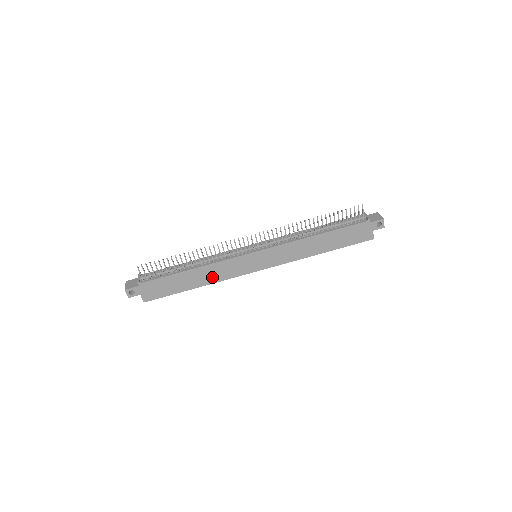
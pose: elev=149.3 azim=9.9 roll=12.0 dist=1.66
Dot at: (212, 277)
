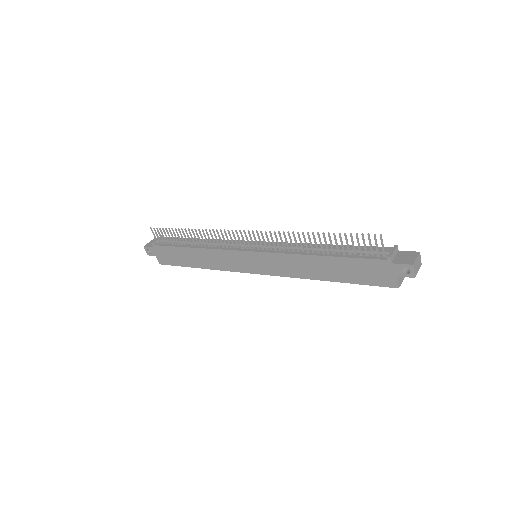
Dot at: (211, 263)
